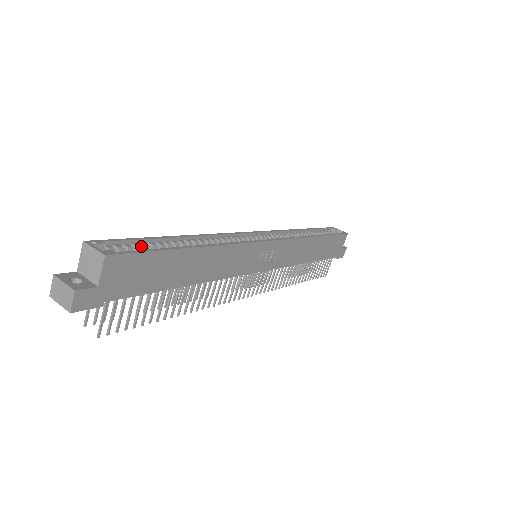
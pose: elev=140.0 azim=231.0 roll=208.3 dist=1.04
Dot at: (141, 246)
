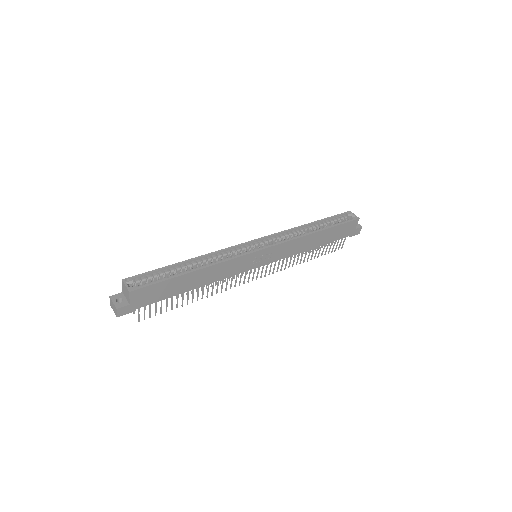
Dot at: (158, 274)
